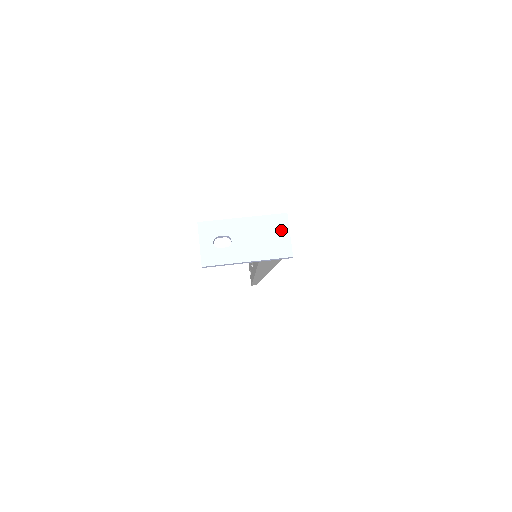
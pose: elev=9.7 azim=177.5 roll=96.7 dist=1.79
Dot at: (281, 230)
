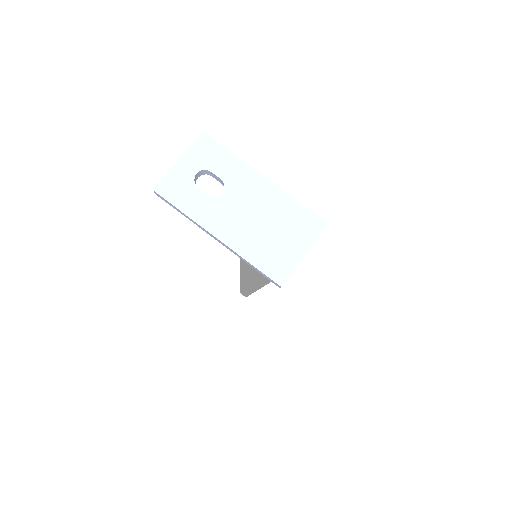
Dot at: (299, 238)
